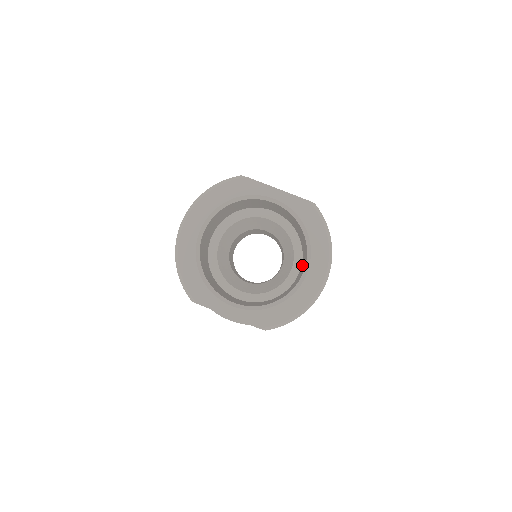
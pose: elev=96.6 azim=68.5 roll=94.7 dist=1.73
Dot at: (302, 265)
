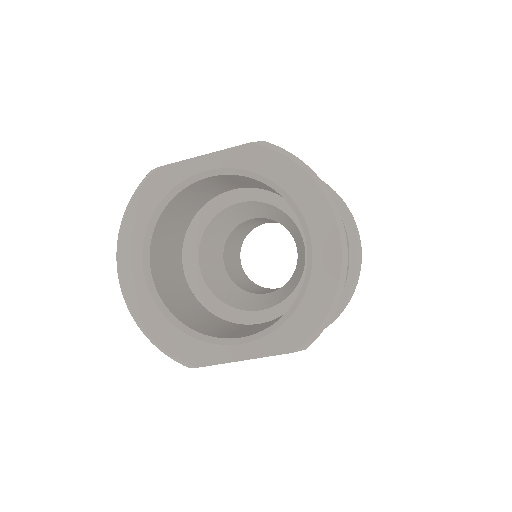
Dot at: occluded
